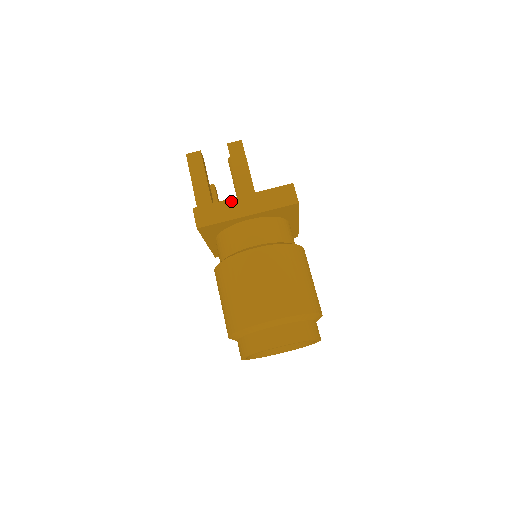
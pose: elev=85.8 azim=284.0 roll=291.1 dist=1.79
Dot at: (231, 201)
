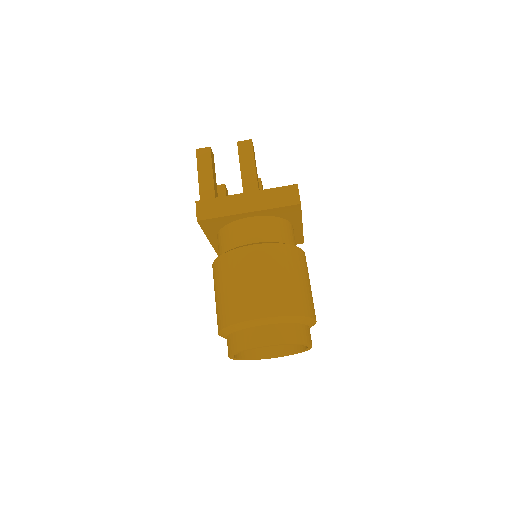
Dot at: (234, 197)
